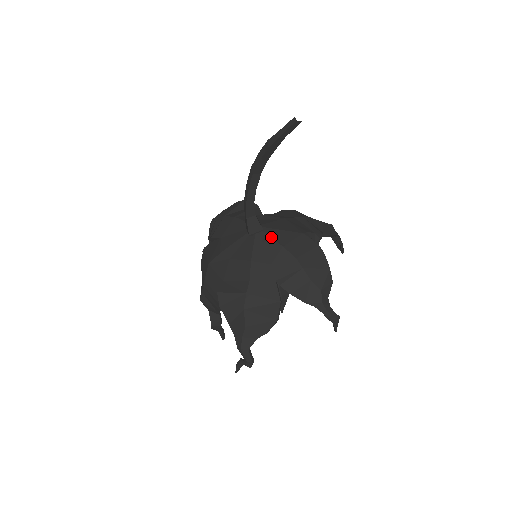
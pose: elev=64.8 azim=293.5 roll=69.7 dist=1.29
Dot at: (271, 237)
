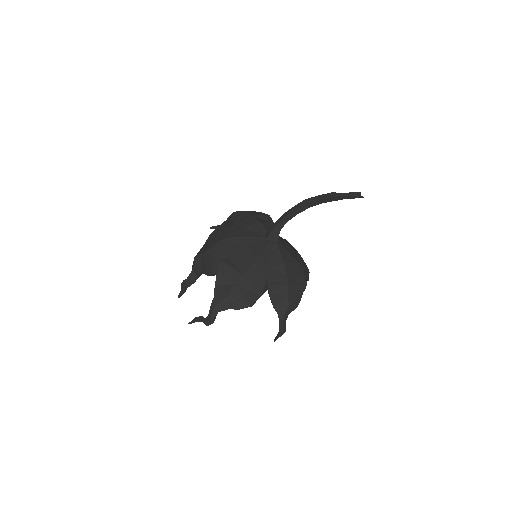
Dot at: (279, 251)
